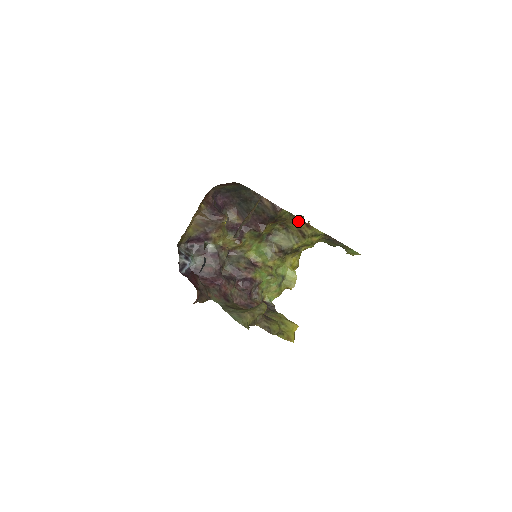
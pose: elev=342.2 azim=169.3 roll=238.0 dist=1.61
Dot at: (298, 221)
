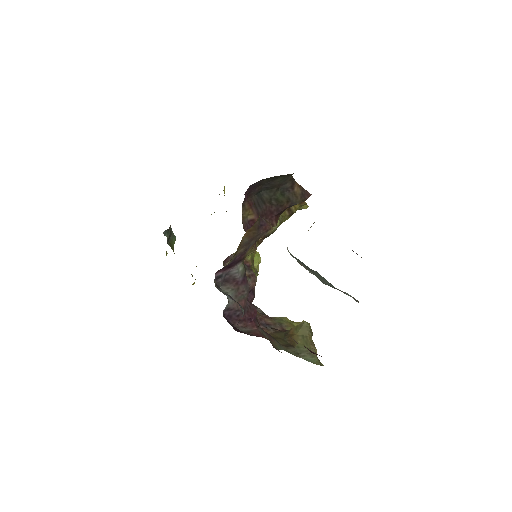
Dot at: occluded
